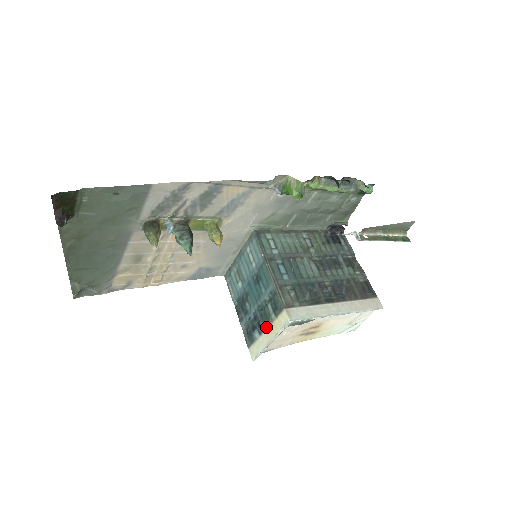
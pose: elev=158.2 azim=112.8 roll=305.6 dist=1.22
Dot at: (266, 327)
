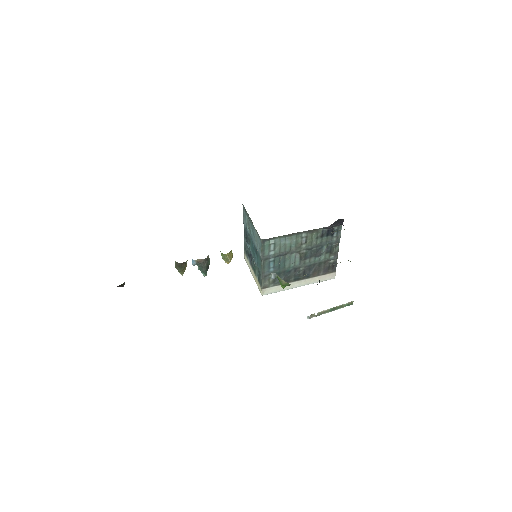
Dot at: (253, 270)
